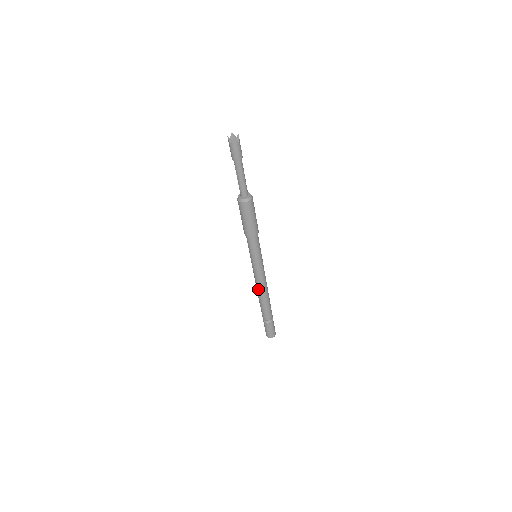
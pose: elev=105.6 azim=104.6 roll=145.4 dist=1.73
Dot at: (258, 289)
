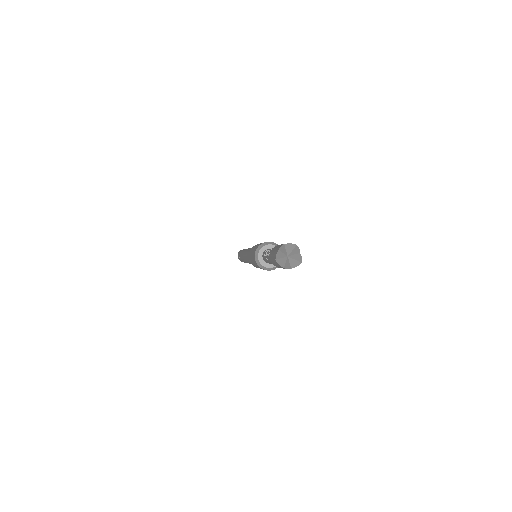
Dot at: (243, 257)
